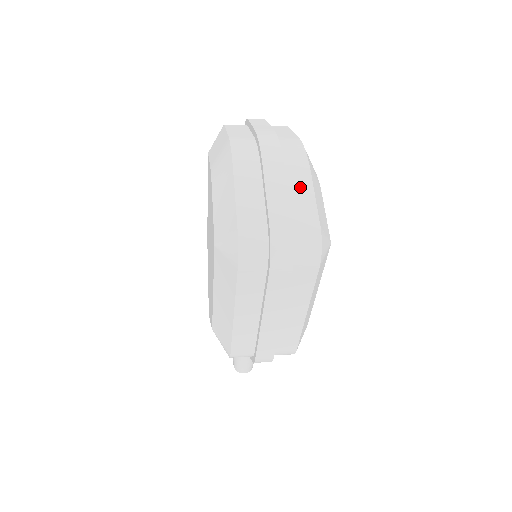
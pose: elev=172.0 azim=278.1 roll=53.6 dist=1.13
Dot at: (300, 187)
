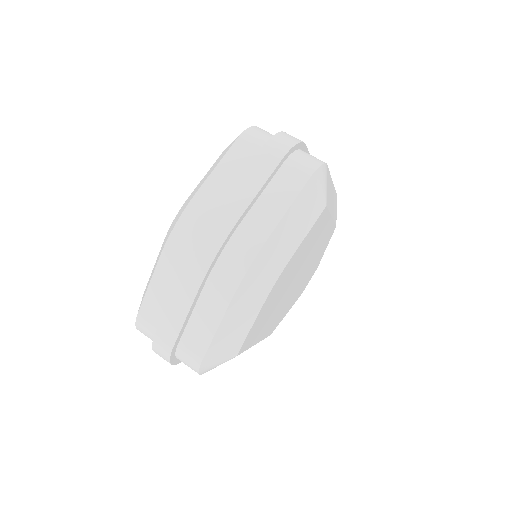
Dot at: (208, 314)
